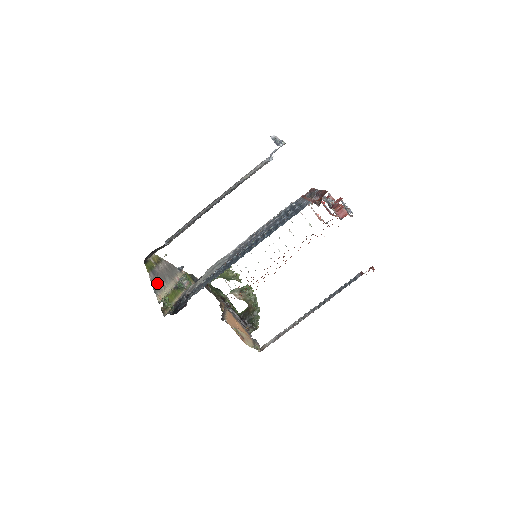
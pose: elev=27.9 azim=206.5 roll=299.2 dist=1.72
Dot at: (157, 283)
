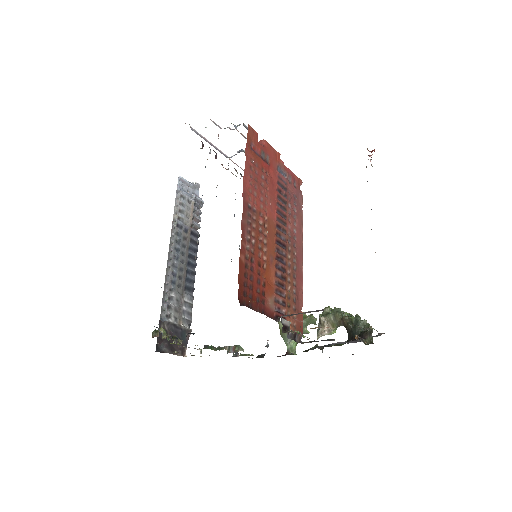
Dot at: occluded
